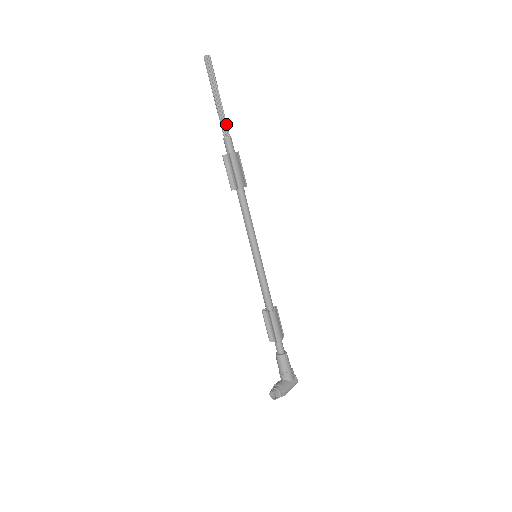
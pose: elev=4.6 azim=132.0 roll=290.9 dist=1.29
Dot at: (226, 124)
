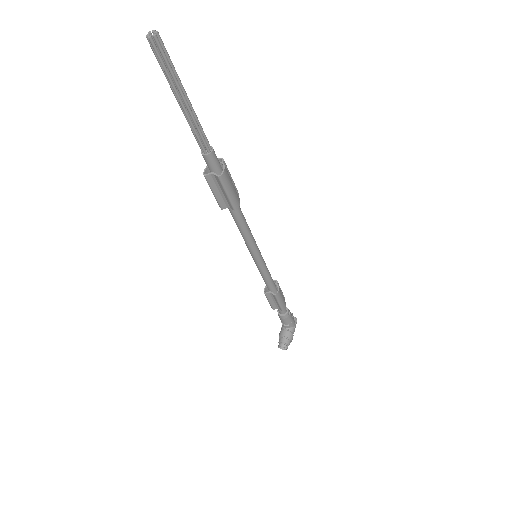
Dot at: (204, 135)
